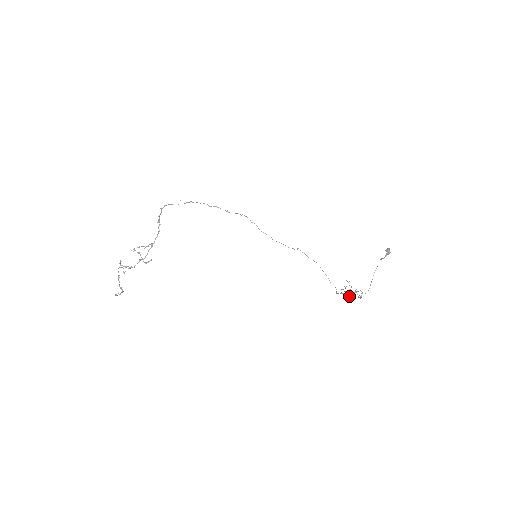
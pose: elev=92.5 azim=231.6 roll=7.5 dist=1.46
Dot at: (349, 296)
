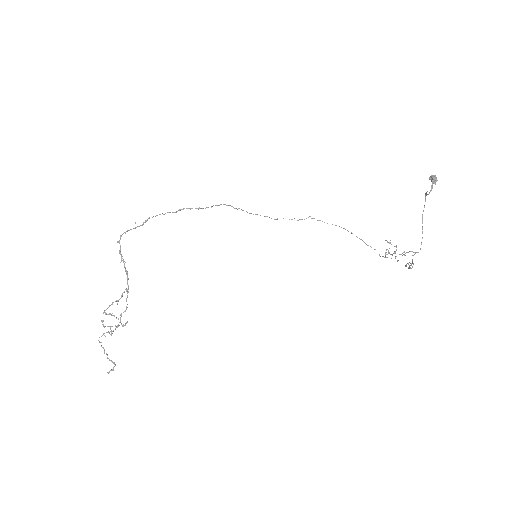
Dot at: (397, 261)
